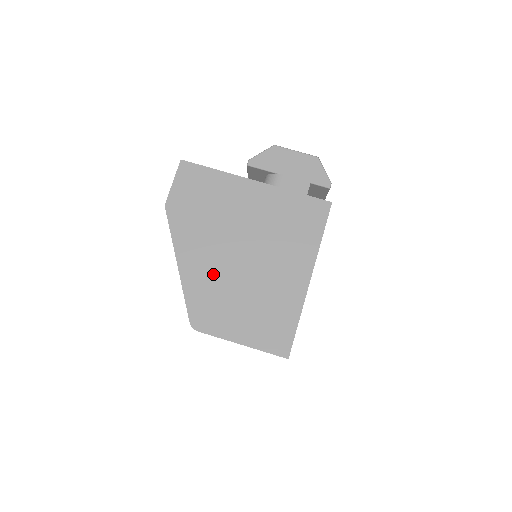
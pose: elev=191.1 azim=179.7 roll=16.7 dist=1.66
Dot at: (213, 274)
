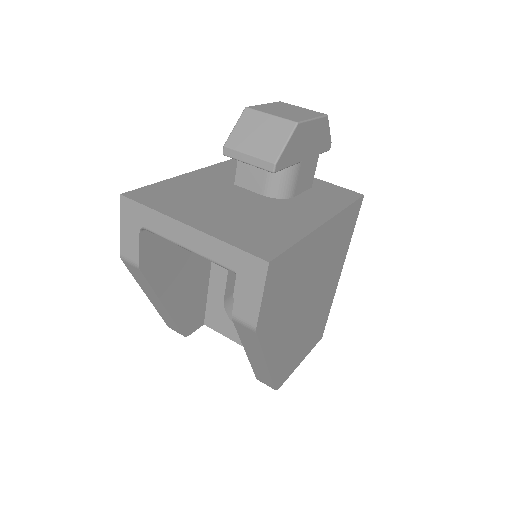
Dot at: (291, 341)
